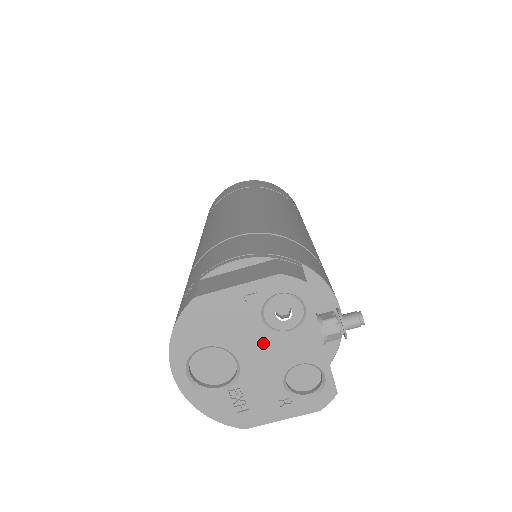
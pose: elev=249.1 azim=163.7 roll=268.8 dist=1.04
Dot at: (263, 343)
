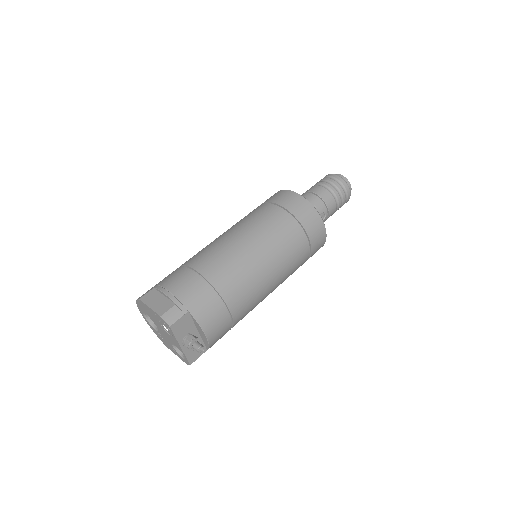
Dot at: (163, 330)
